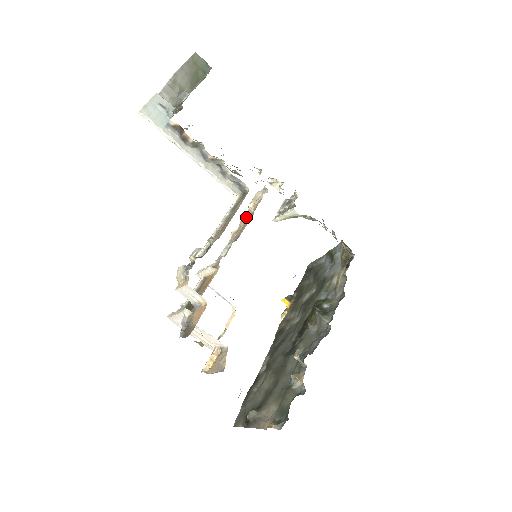
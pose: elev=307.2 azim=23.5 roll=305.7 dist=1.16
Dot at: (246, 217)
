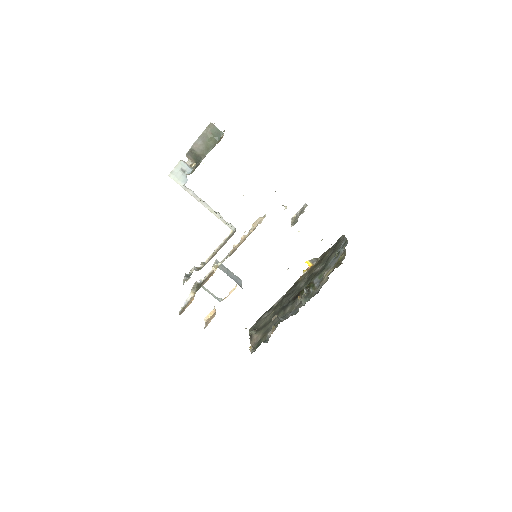
Dot at: (245, 237)
